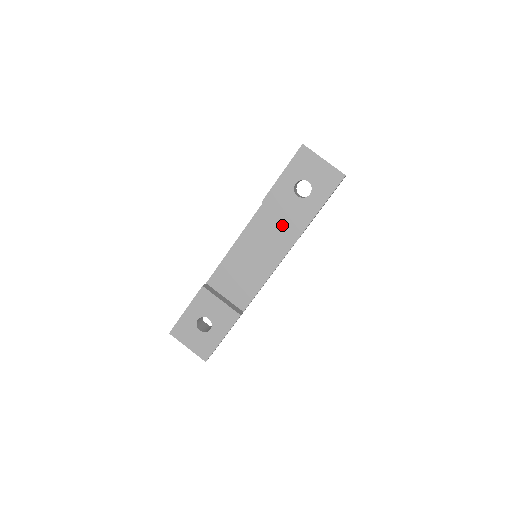
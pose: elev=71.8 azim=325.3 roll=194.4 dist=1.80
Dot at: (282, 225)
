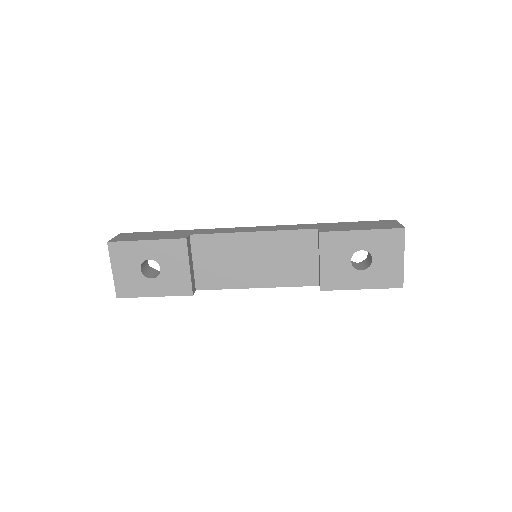
Dot at: (309, 262)
